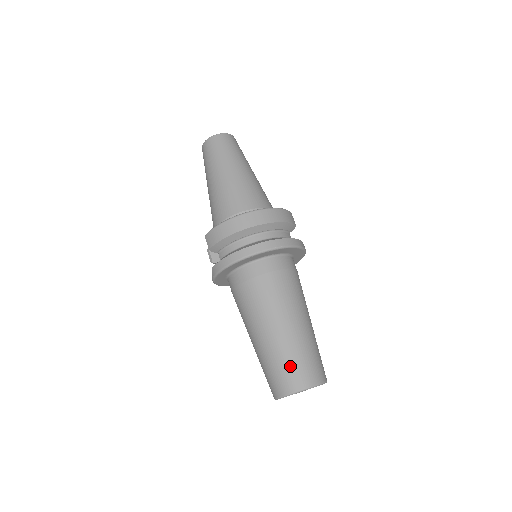
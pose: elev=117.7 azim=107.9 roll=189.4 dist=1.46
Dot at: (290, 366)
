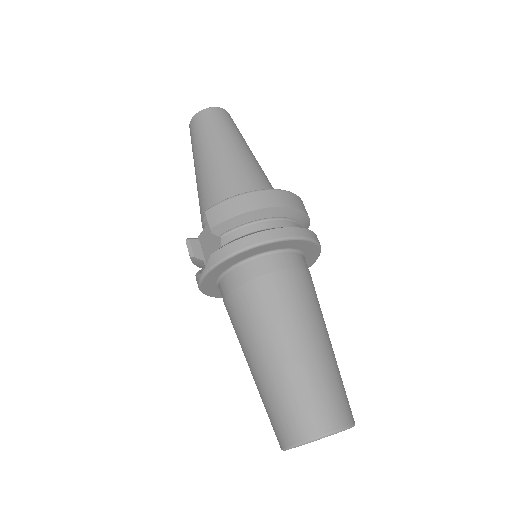
Dot at: (322, 395)
